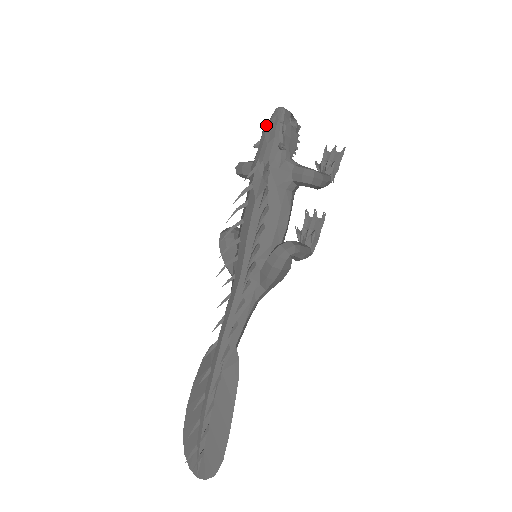
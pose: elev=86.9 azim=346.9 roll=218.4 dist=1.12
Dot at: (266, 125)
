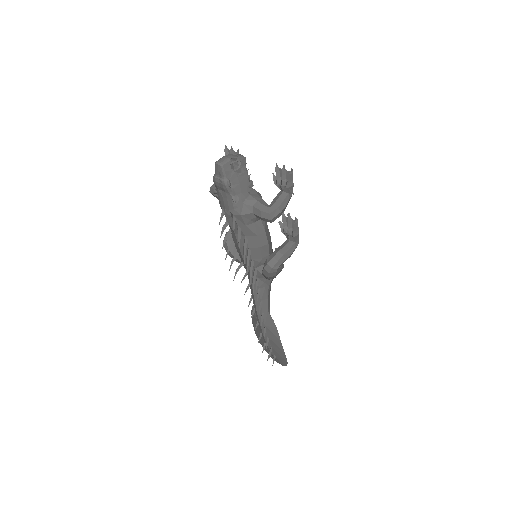
Dot at: (214, 181)
